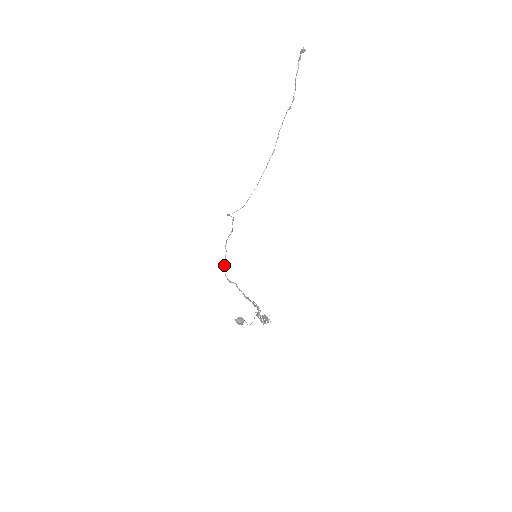
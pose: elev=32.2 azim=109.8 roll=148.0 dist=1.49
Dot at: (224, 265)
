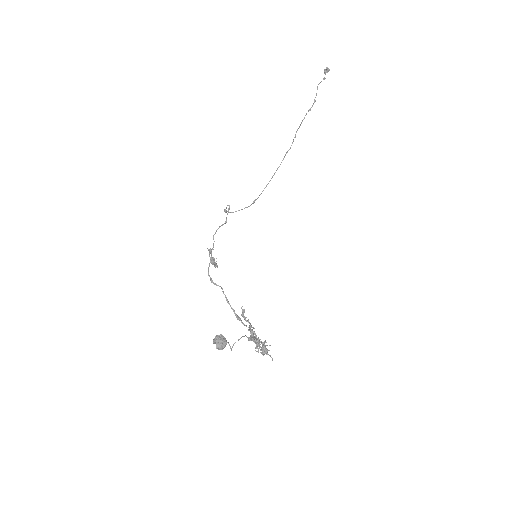
Dot at: (209, 263)
